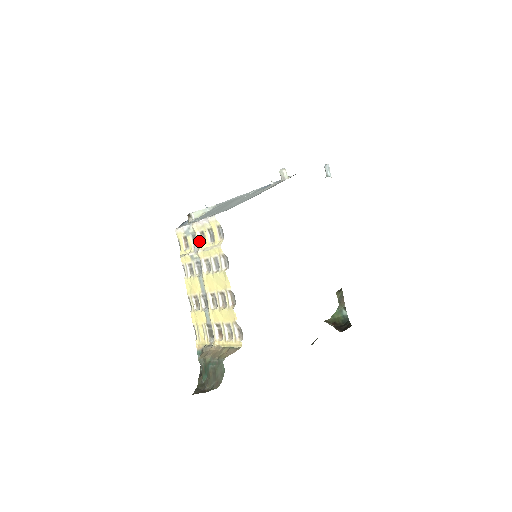
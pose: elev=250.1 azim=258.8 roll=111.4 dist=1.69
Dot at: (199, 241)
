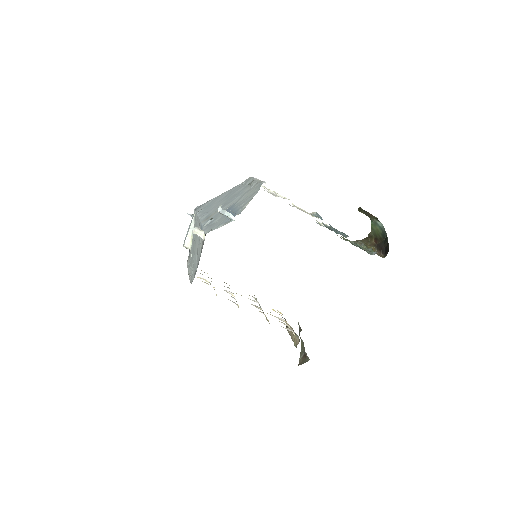
Dot at: (206, 281)
